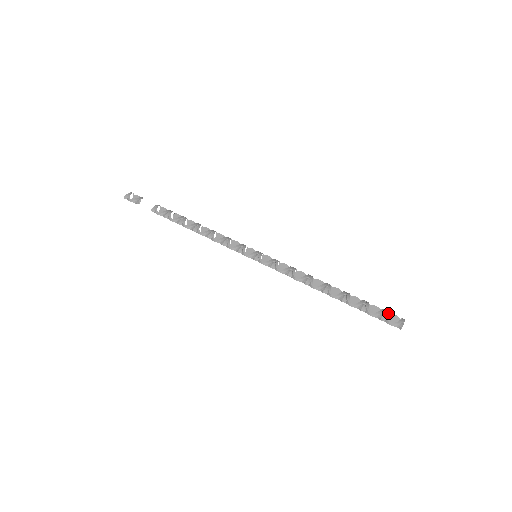
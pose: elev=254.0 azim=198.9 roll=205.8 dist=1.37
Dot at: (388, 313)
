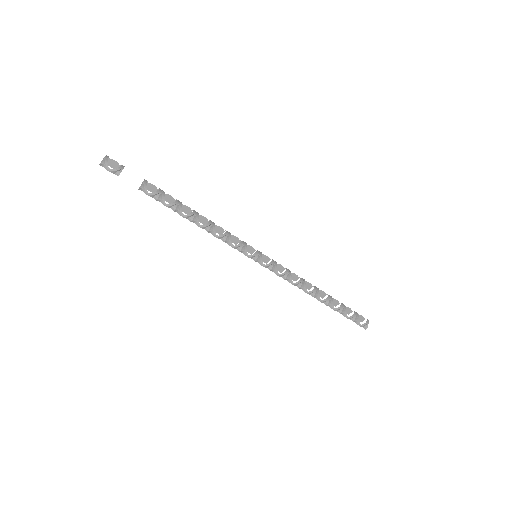
Dot at: (359, 315)
